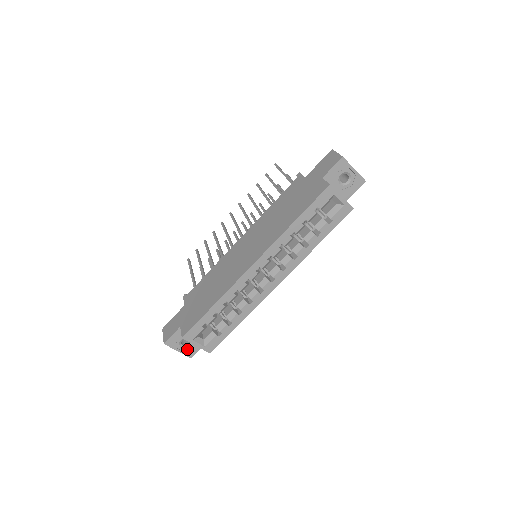
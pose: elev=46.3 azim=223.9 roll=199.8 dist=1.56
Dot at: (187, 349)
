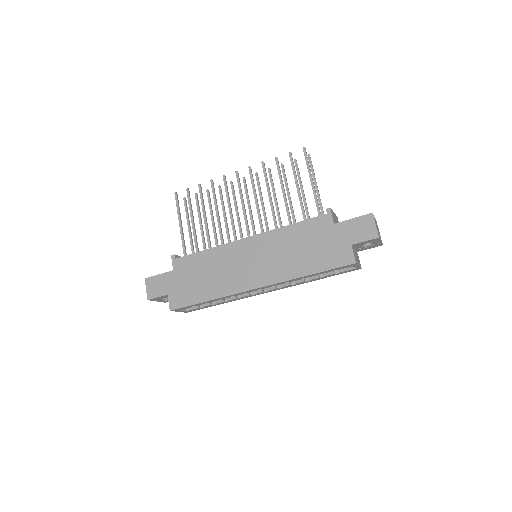
Dot at: (165, 300)
